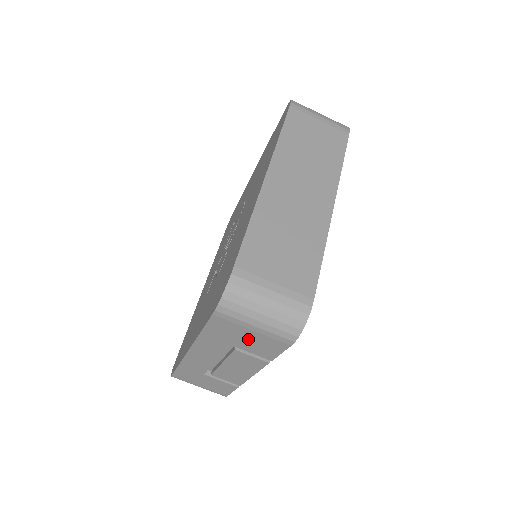
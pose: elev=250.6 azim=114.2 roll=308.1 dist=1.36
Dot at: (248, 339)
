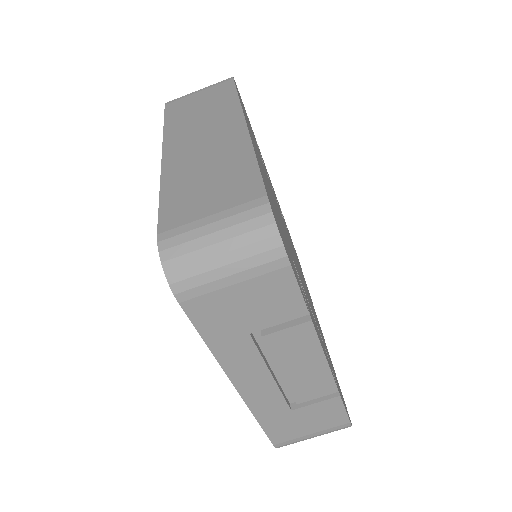
Dot at: (249, 304)
